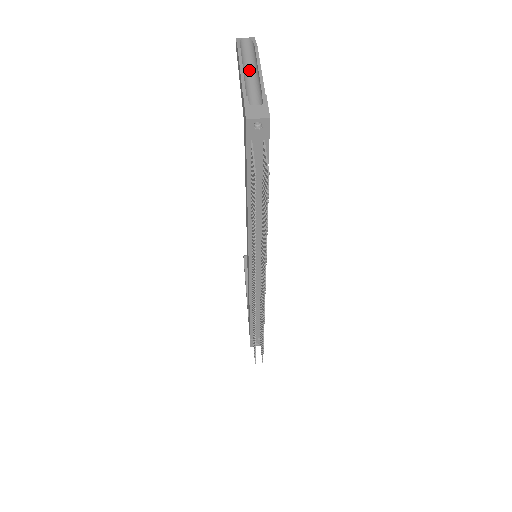
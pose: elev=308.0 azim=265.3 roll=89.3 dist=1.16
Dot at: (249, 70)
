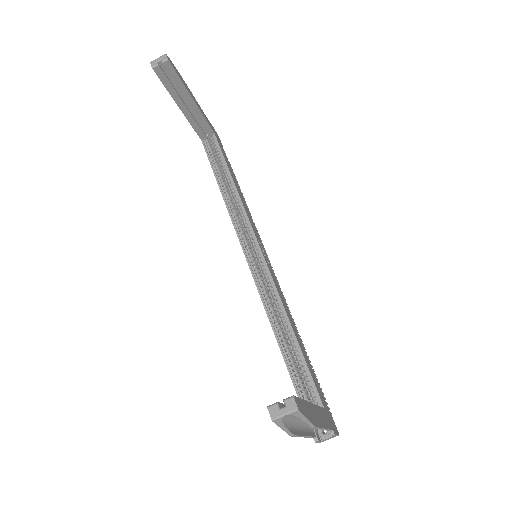
Dot at: occluded
